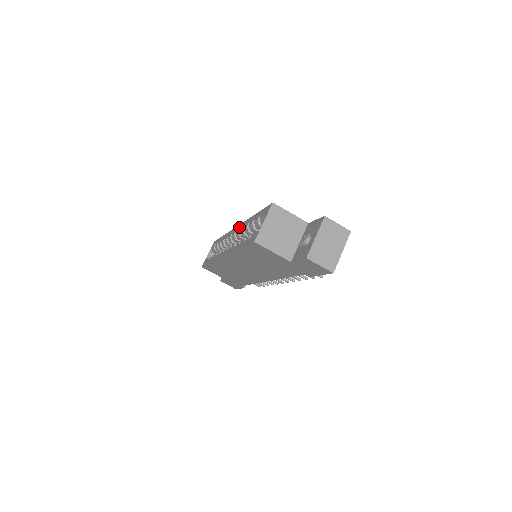
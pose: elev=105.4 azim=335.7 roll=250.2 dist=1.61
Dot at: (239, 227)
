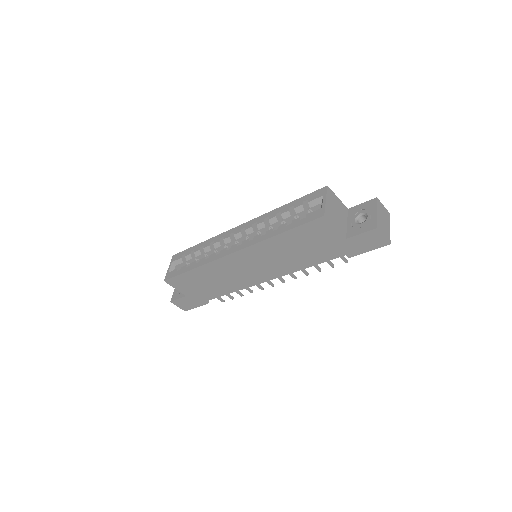
Dot at: (250, 223)
